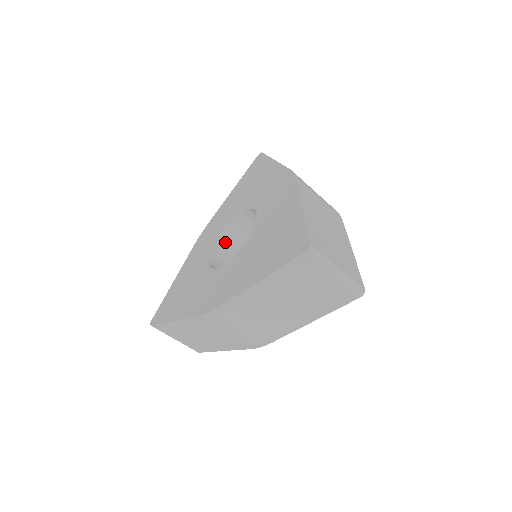
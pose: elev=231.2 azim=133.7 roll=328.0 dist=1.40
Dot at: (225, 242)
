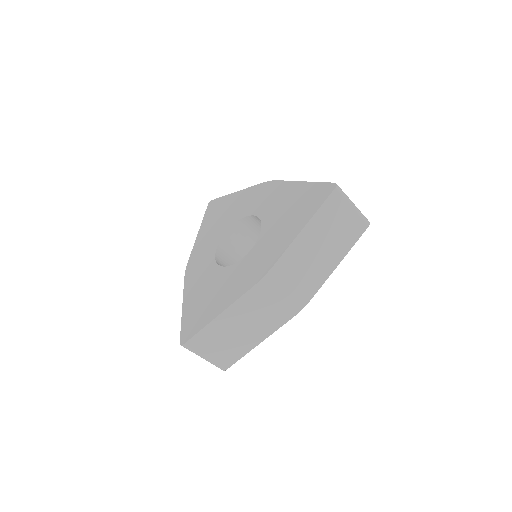
Dot at: (221, 258)
